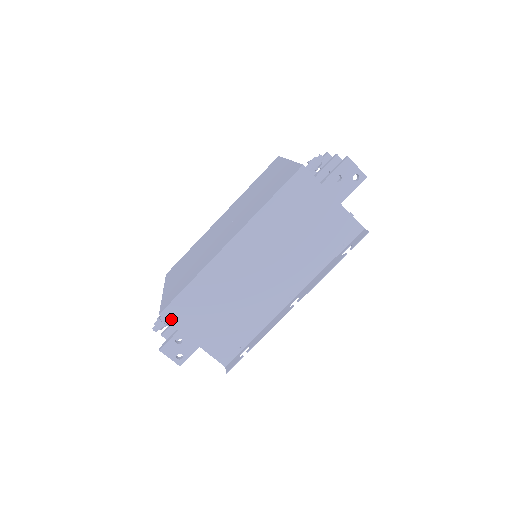
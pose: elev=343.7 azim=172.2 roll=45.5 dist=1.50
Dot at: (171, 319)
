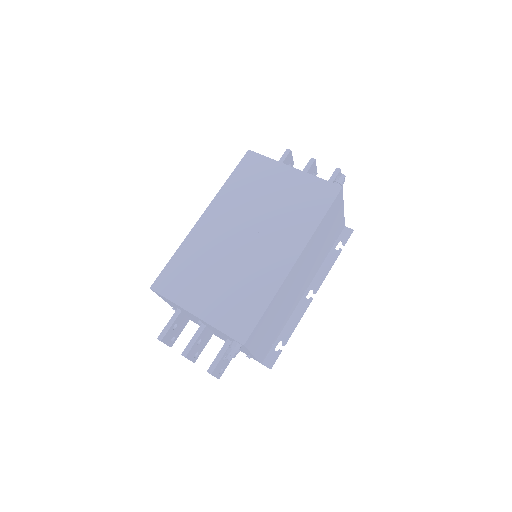
Dot at: (249, 345)
